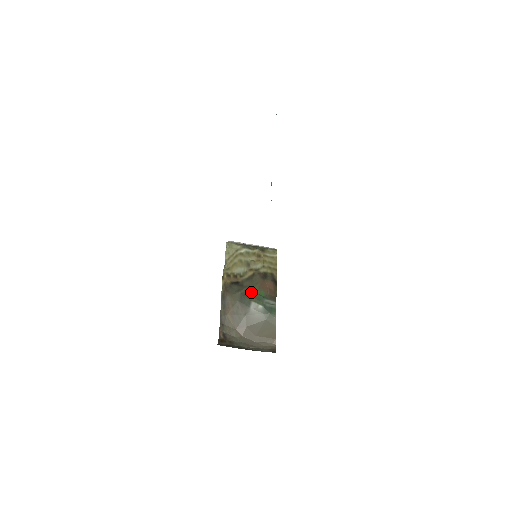
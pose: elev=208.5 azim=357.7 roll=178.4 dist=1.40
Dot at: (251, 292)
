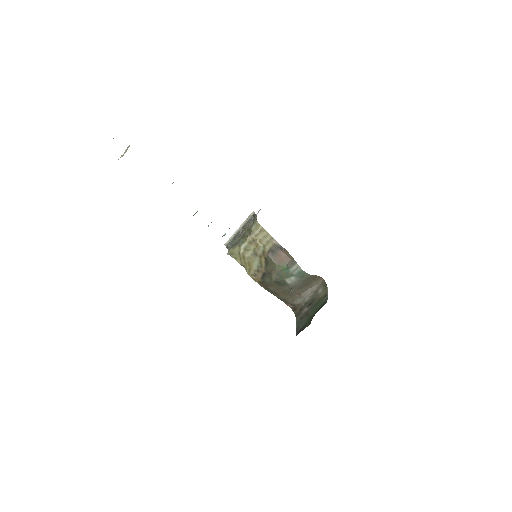
Dot at: (278, 274)
